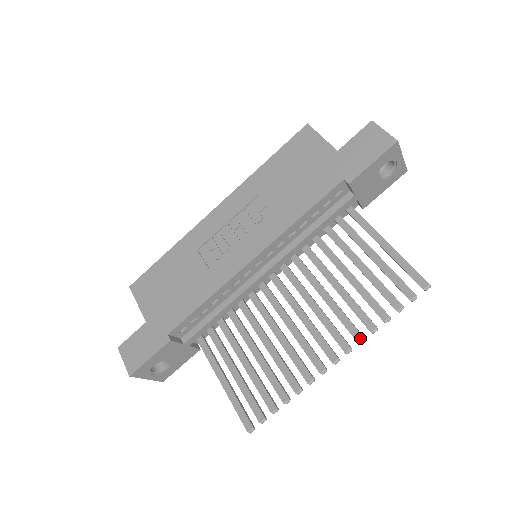
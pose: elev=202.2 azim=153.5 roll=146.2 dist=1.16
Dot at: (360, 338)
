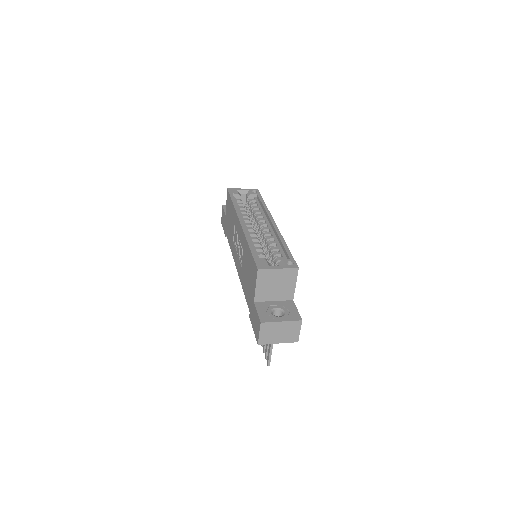
Dot at: occluded
